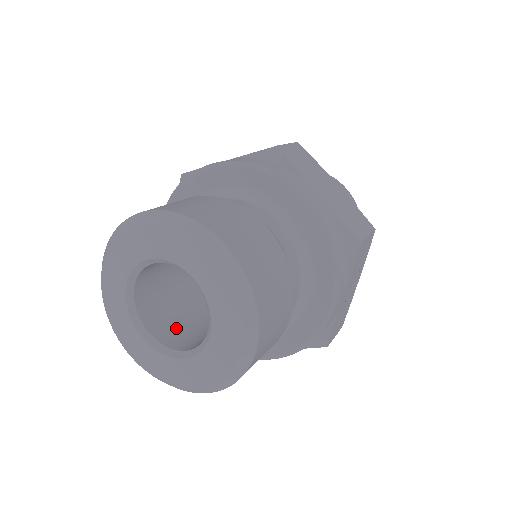
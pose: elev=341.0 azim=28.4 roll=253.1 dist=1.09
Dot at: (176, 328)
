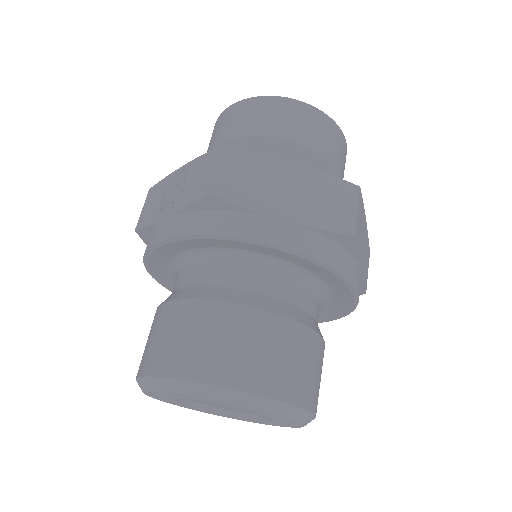
Dot at: occluded
